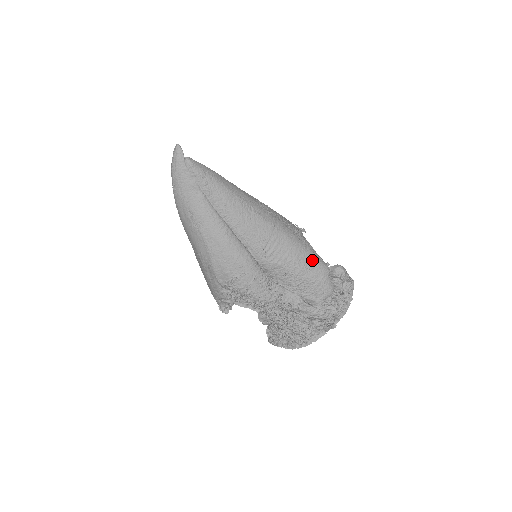
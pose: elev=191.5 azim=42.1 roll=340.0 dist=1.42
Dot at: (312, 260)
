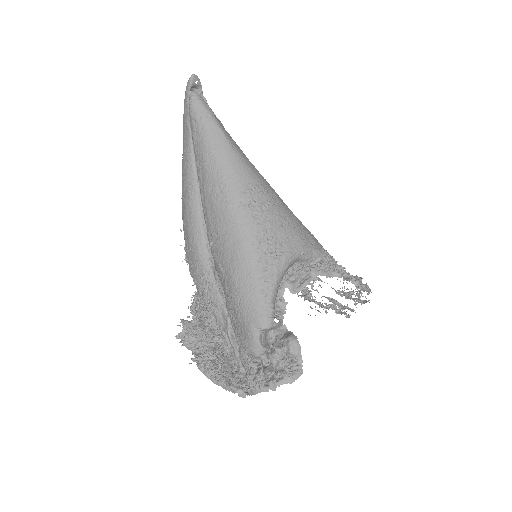
Dot at: (251, 295)
